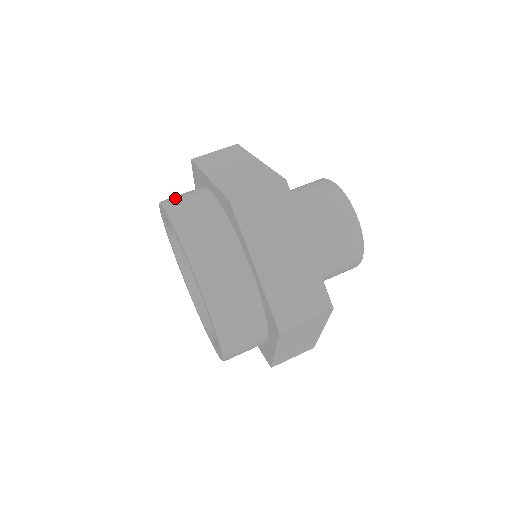
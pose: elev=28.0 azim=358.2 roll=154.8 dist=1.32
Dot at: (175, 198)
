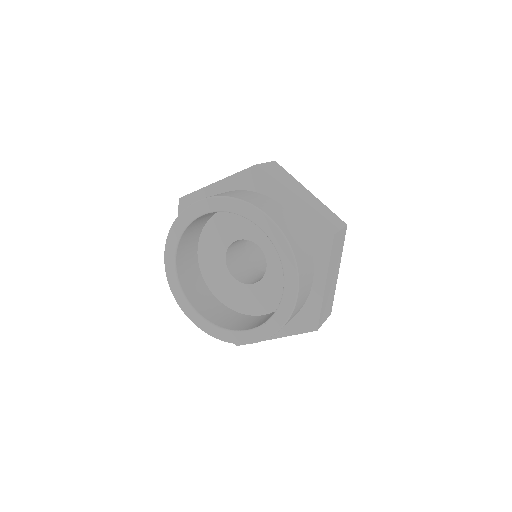
Dot at: (262, 204)
